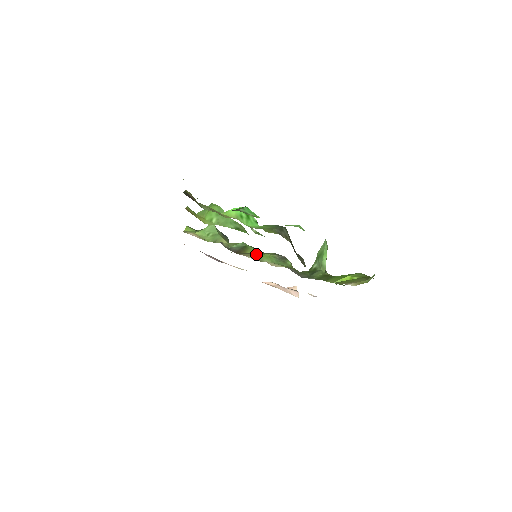
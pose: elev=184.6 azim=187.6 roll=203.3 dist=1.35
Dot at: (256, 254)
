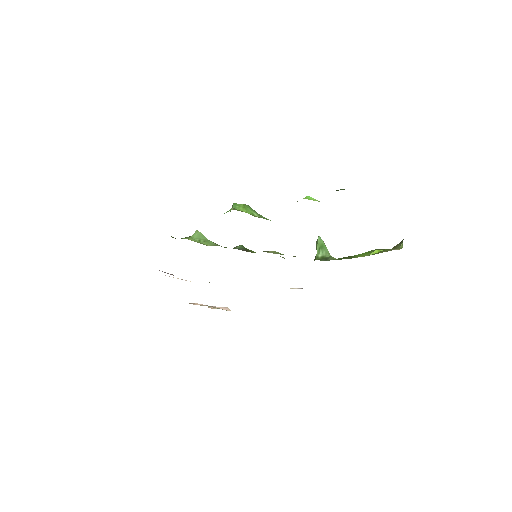
Dot at: (267, 251)
